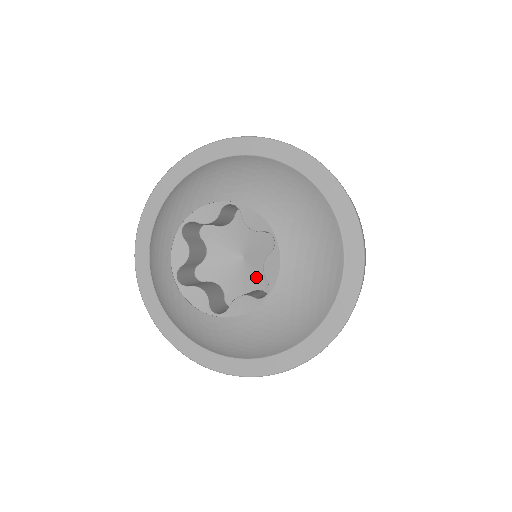
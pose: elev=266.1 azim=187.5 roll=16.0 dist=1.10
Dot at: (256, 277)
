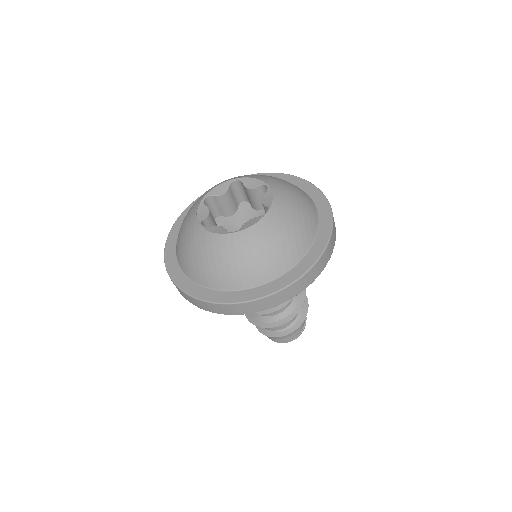
Dot at: occluded
